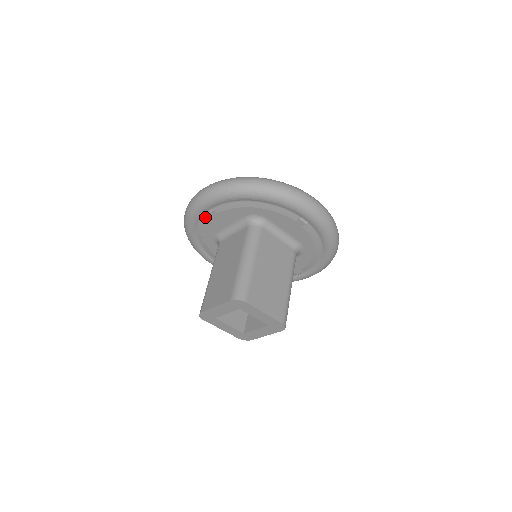
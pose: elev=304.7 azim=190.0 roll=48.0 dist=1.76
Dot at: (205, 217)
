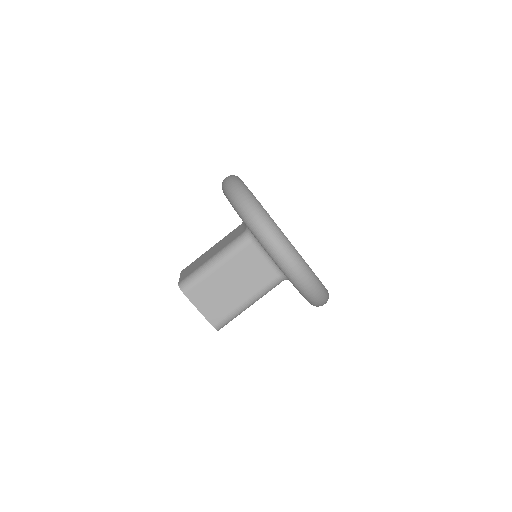
Dot at: occluded
